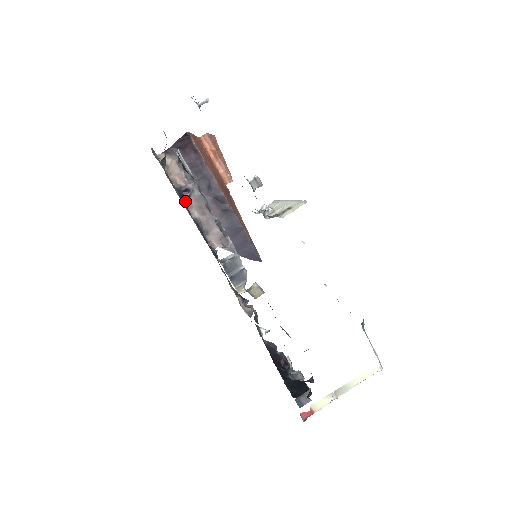
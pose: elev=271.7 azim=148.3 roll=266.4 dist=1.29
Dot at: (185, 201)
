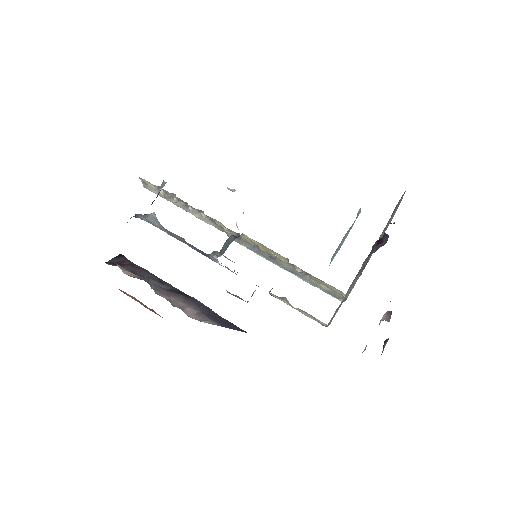
Dot at: occluded
